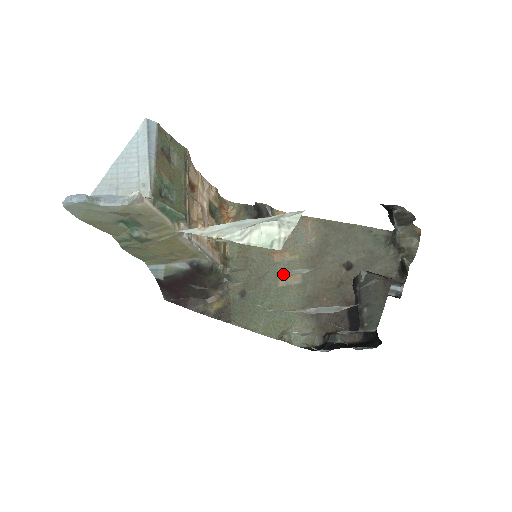
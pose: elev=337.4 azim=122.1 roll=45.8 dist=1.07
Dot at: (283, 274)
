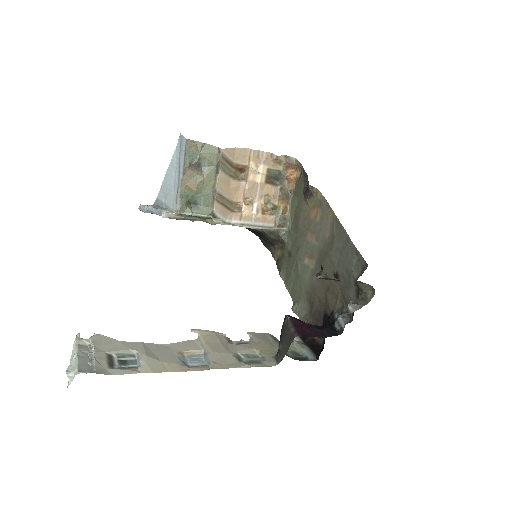
Dot at: (137, 358)
